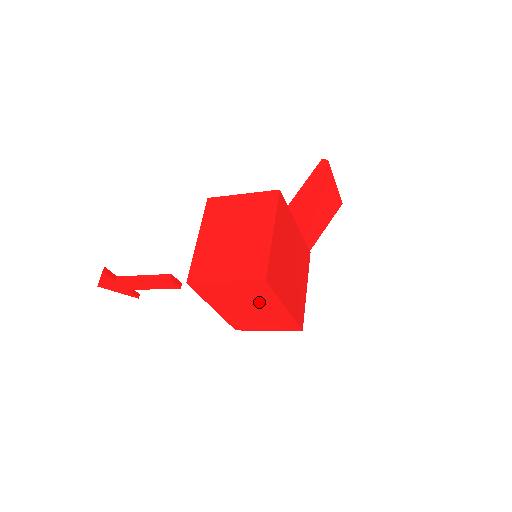
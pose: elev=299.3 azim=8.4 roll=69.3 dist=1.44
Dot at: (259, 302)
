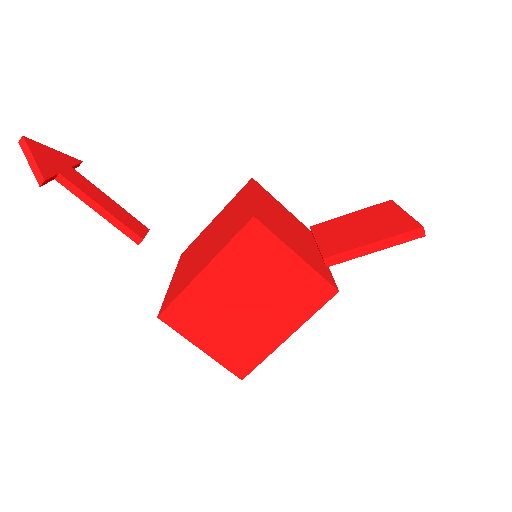
Dot at: occluded
